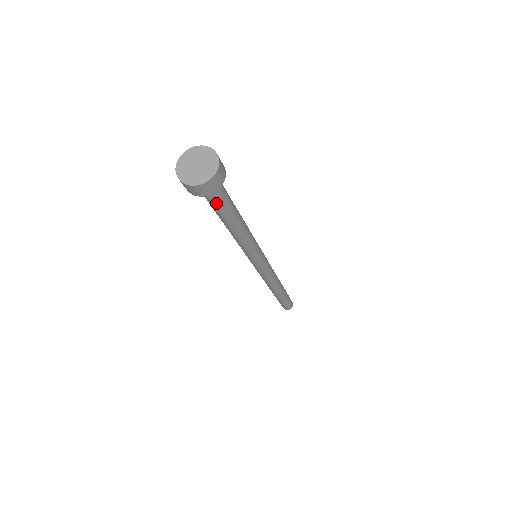
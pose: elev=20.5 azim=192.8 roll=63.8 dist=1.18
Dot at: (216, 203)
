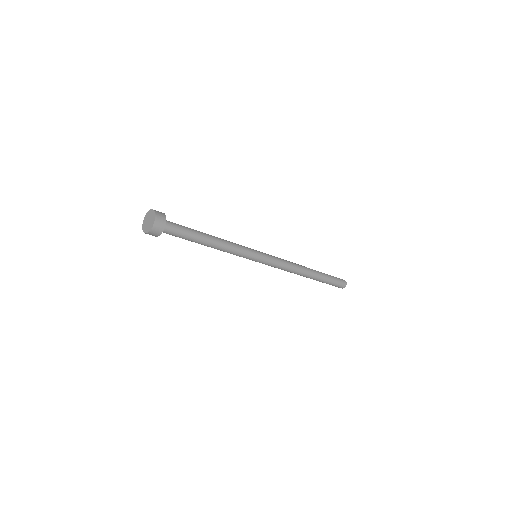
Dot at: (177, 236)
